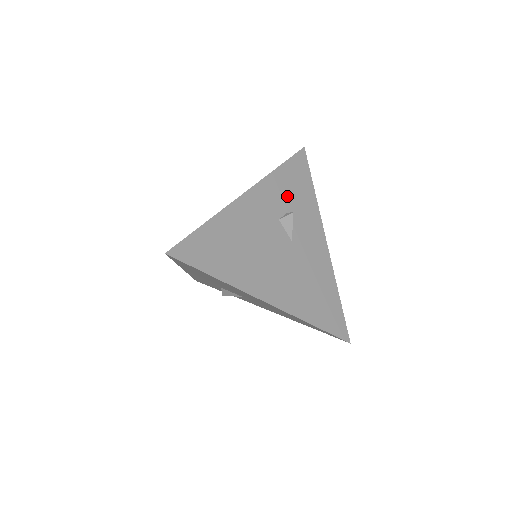
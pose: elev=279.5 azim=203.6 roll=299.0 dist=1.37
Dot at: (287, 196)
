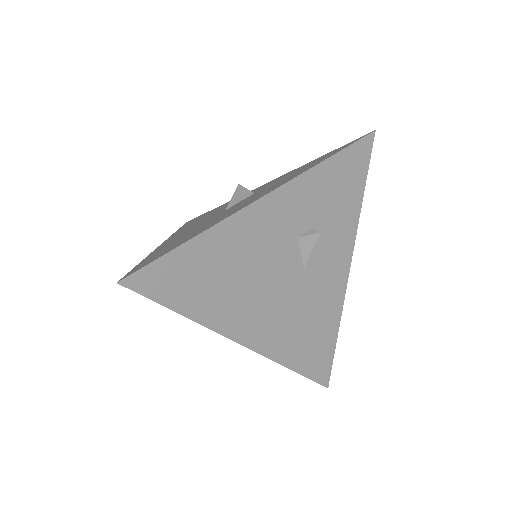
Dot at: (322, 204)
